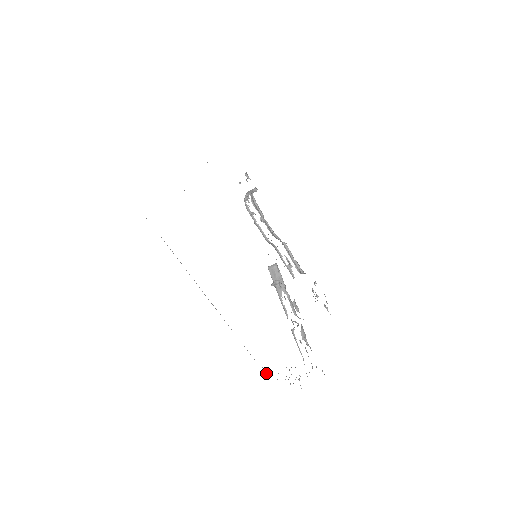
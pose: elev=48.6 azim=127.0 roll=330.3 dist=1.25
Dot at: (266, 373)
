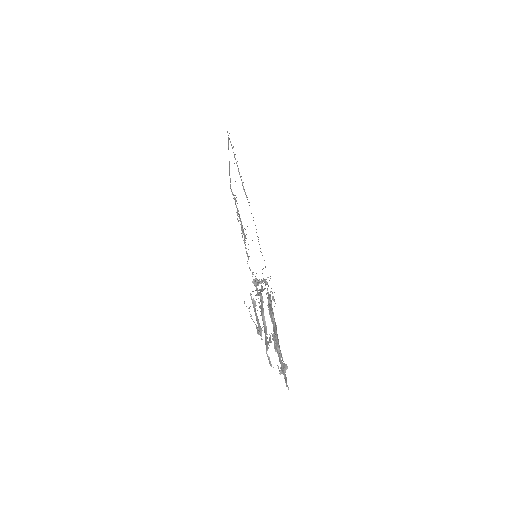
Dot at: occluded
